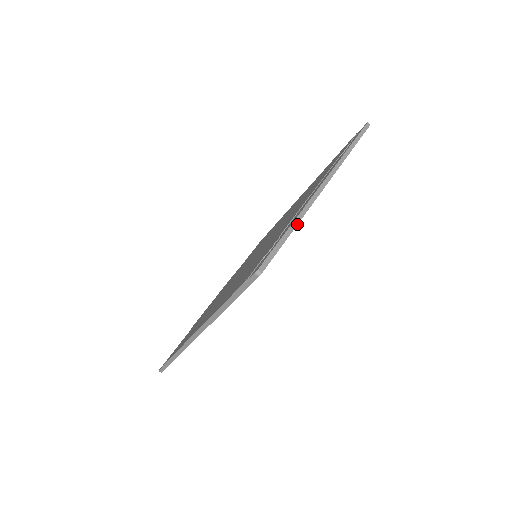
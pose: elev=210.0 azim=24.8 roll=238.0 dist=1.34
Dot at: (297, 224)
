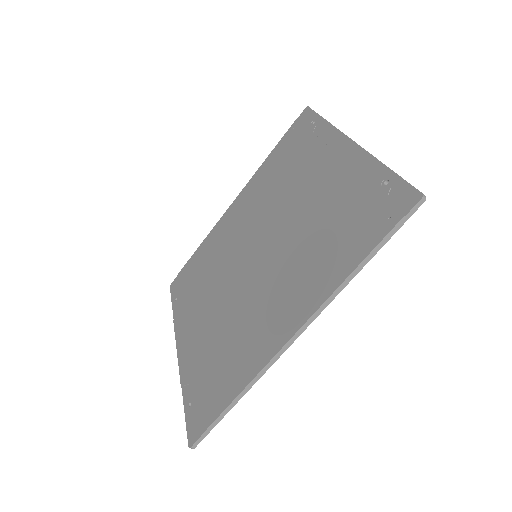
Dot at: (385, 165)
